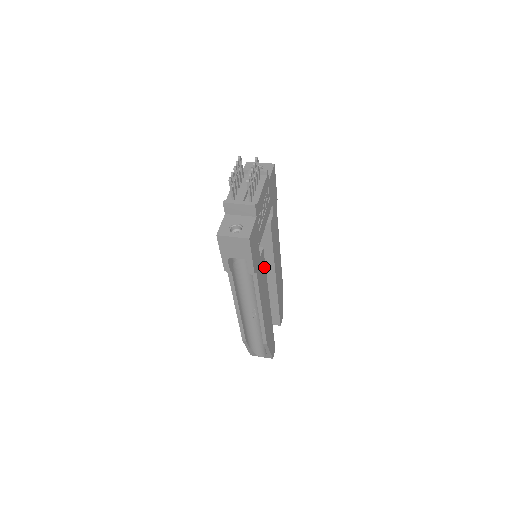
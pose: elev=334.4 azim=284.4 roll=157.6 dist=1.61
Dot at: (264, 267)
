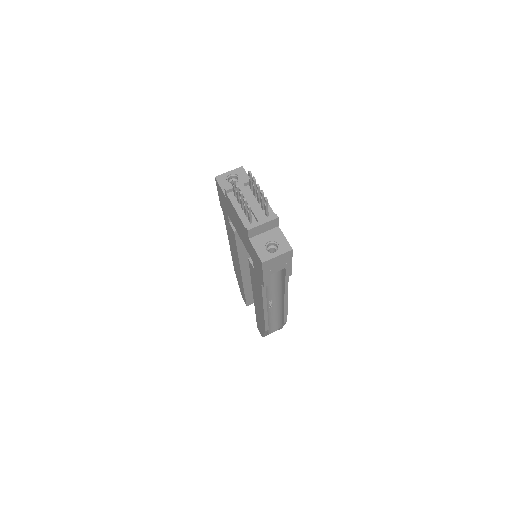
Dot at: occluded
